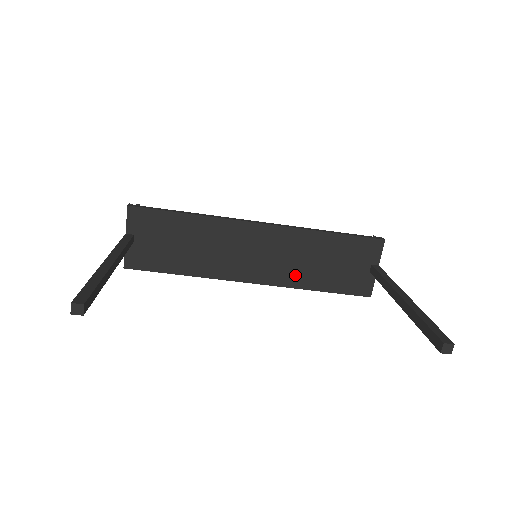
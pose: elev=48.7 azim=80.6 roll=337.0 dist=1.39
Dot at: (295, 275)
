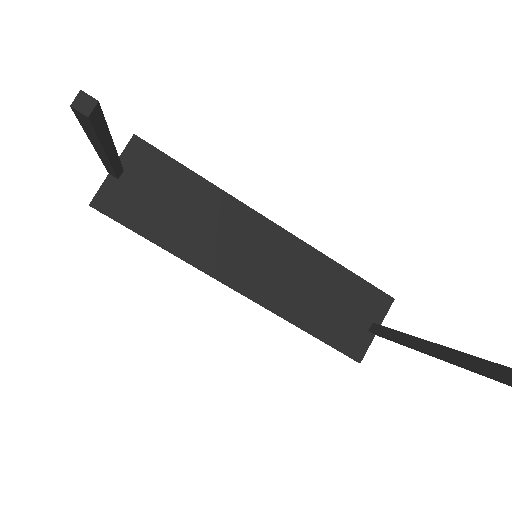
Dot at: (288, 301)
